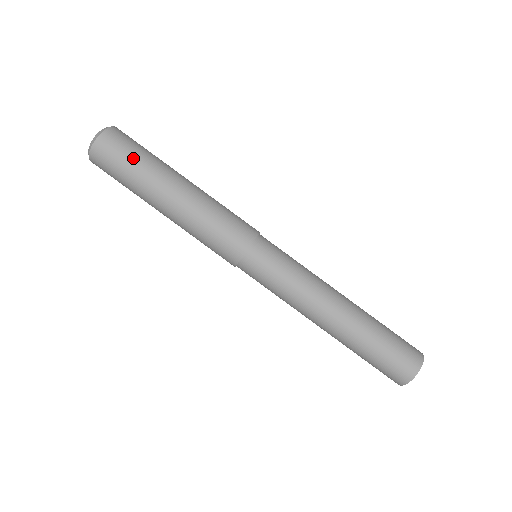
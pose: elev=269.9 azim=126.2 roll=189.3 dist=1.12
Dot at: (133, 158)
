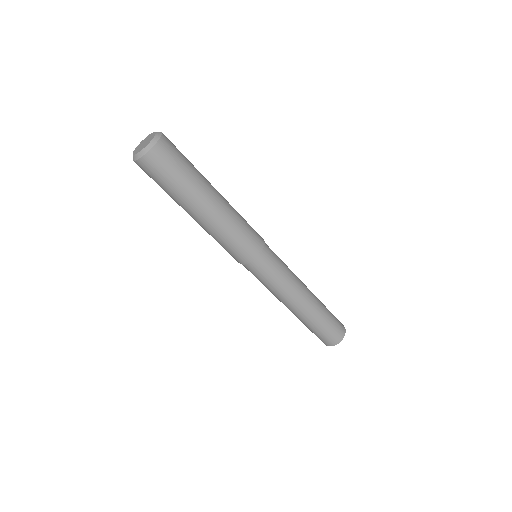
Dot at: (161, 187)
